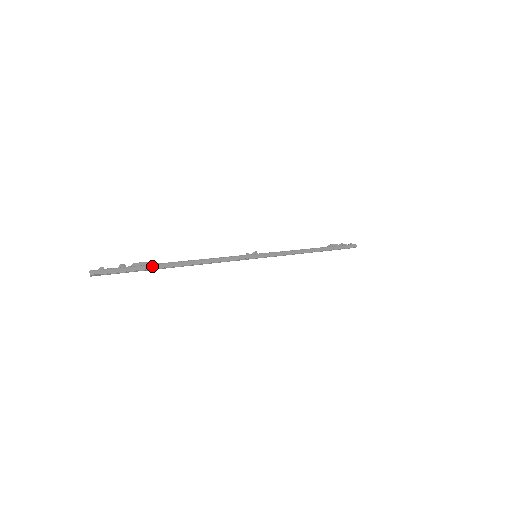
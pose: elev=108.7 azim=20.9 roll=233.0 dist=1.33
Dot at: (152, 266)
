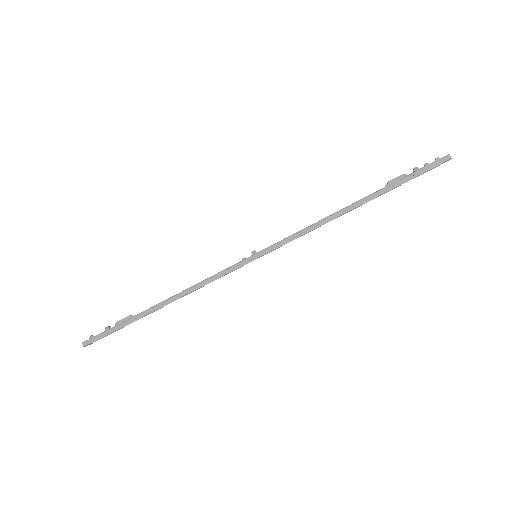
Dot at: (133, 319)
